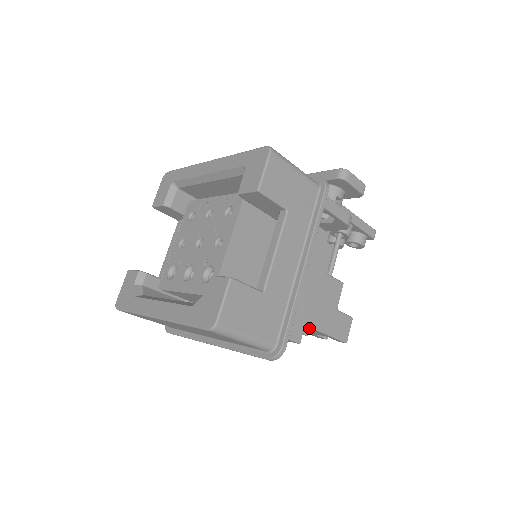
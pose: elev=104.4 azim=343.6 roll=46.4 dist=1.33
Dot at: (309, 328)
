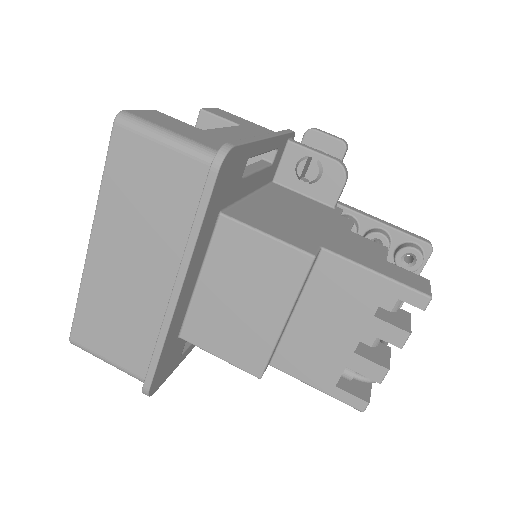
Dot at: (337, 264)
